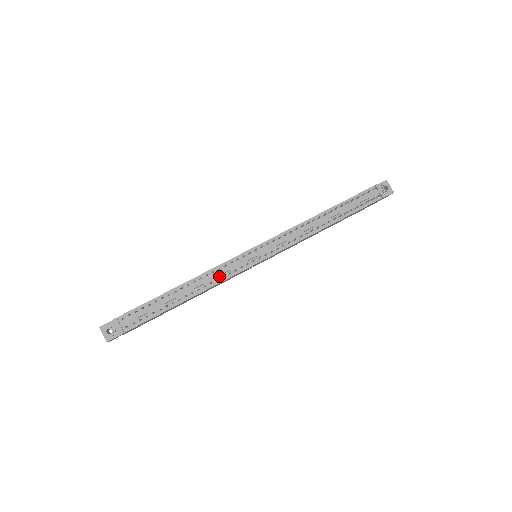
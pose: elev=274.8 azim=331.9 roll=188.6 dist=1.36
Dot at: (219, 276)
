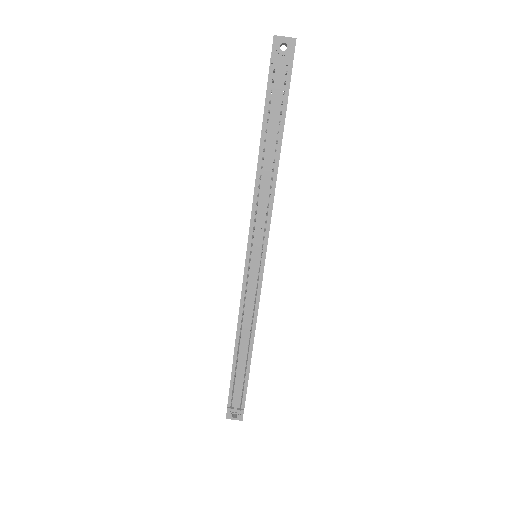
Dot at: (251, 309)
